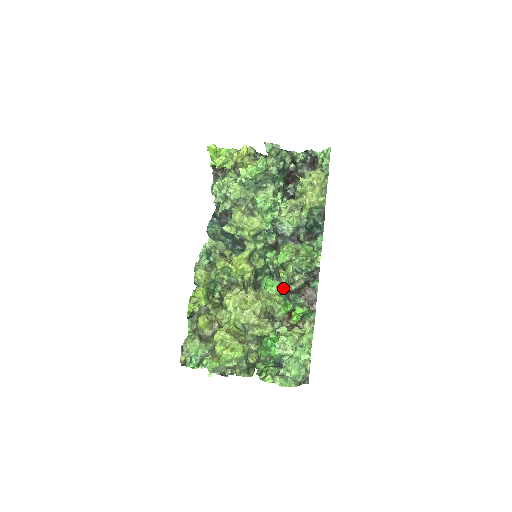
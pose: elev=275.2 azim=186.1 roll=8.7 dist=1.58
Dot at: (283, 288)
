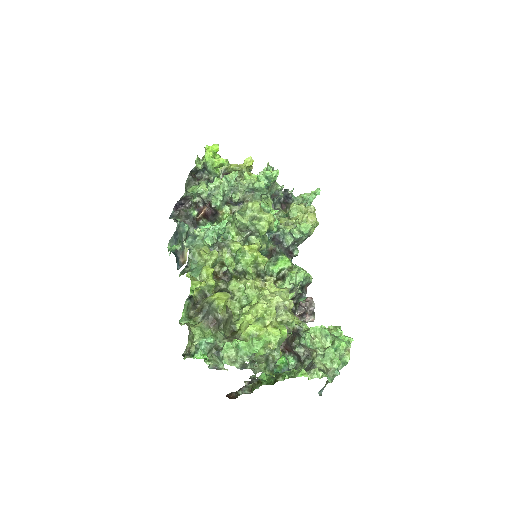
Dot at: occluded
